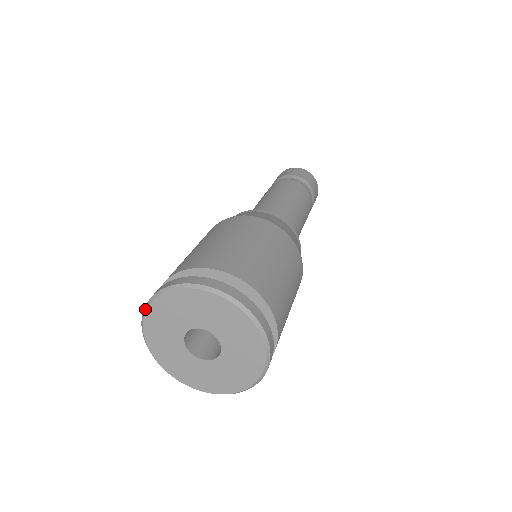
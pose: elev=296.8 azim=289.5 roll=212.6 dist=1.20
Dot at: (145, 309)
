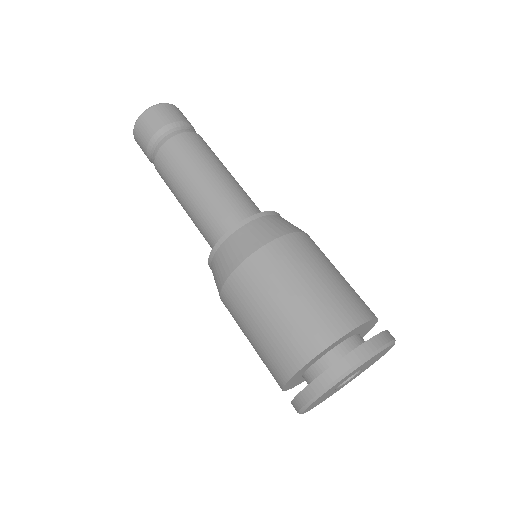
Dot at: (312, 402)
